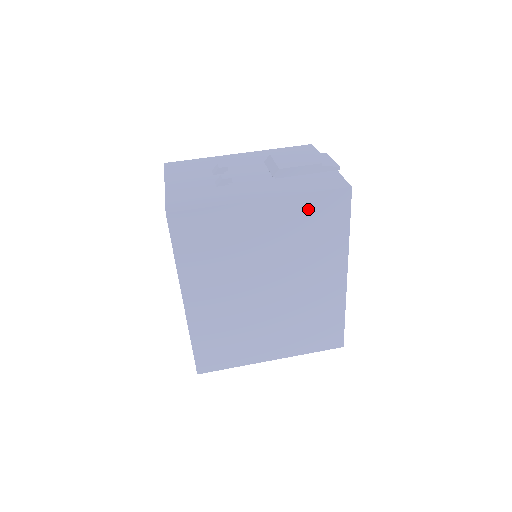
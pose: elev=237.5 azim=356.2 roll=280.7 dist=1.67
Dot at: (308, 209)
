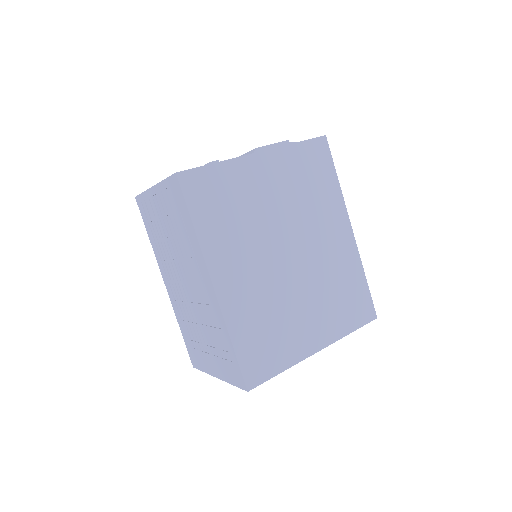
Dot at: (299, 159)
